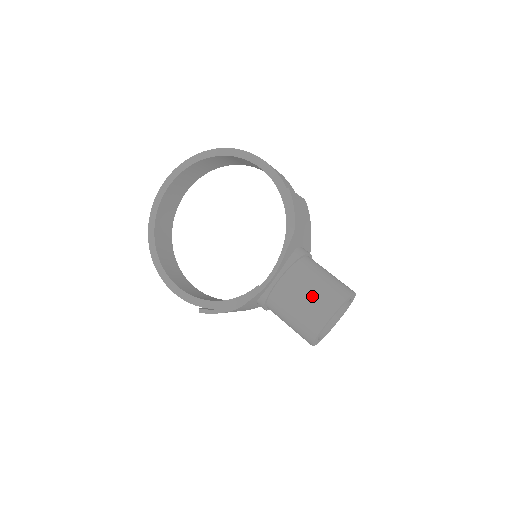
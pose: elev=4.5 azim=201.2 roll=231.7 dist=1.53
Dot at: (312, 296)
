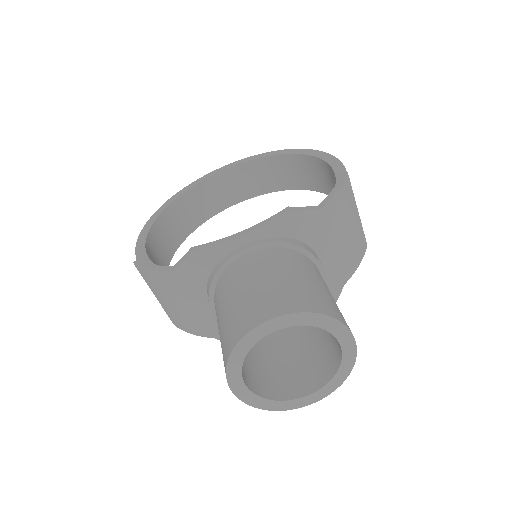
Dot at: (279, 281)
